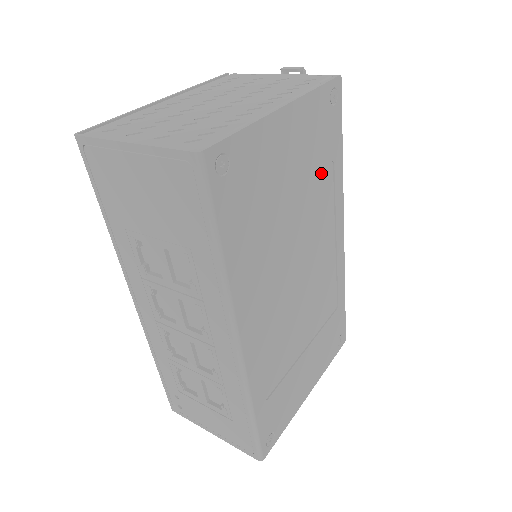
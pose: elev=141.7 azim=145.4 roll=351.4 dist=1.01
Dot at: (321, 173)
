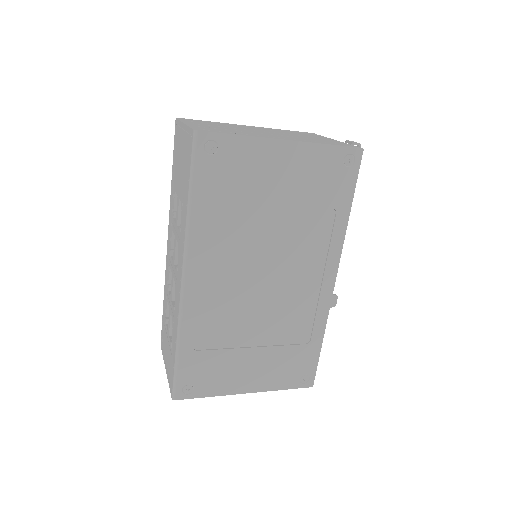
Dot at: (318, 212)
